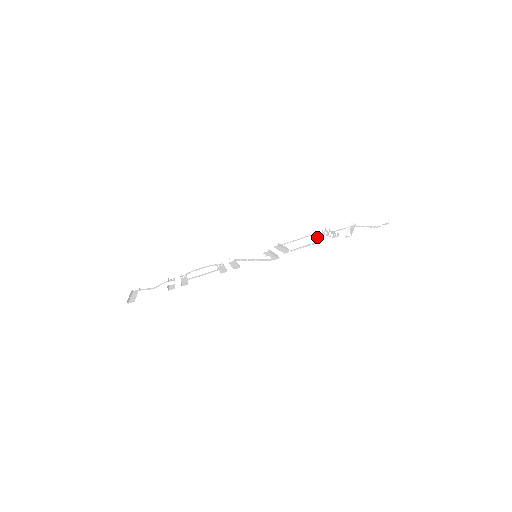
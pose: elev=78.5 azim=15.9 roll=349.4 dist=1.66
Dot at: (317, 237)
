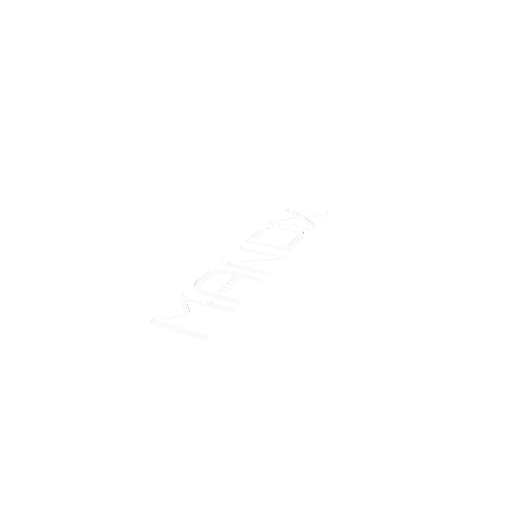
Dot at: (292, 231)
